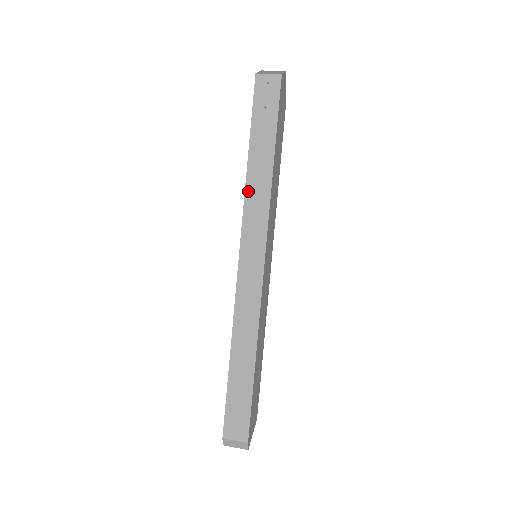
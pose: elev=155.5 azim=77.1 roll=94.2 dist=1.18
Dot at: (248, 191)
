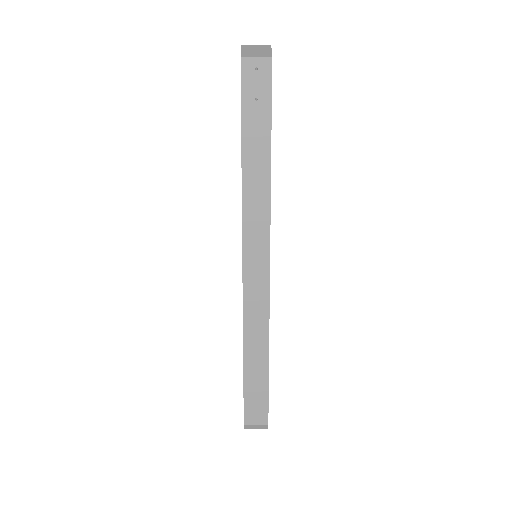
Dot at: (245, 196)
